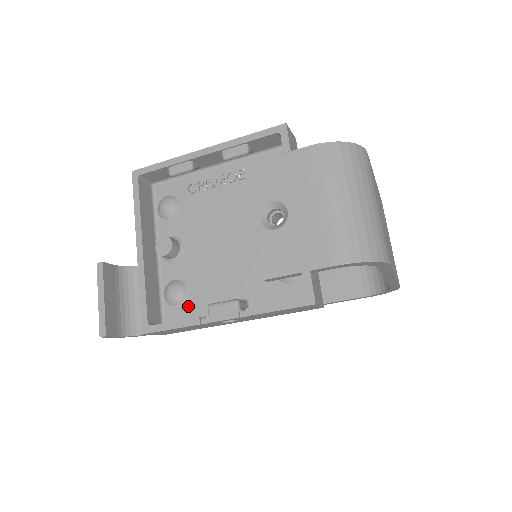
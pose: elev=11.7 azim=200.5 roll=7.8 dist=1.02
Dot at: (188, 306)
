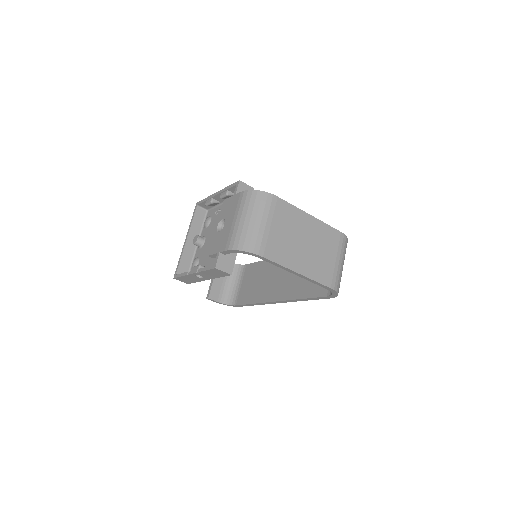
Dot at: occluded
